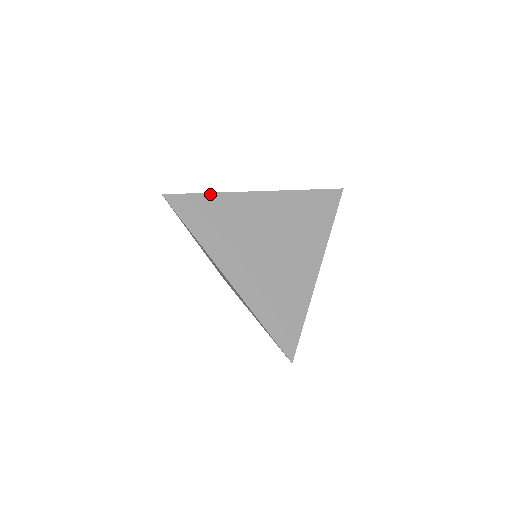
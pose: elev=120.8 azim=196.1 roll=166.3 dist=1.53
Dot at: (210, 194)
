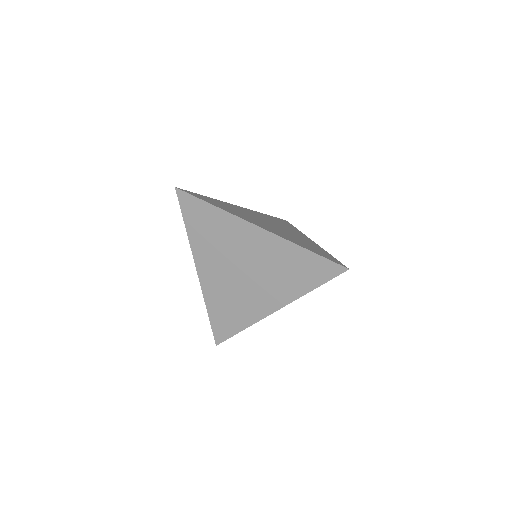
Dot at: (208, 197)
